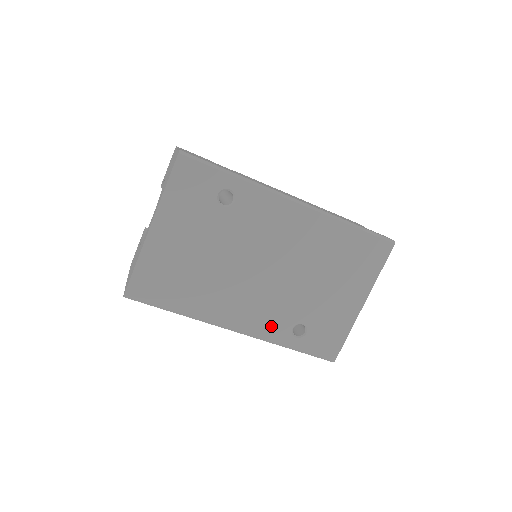
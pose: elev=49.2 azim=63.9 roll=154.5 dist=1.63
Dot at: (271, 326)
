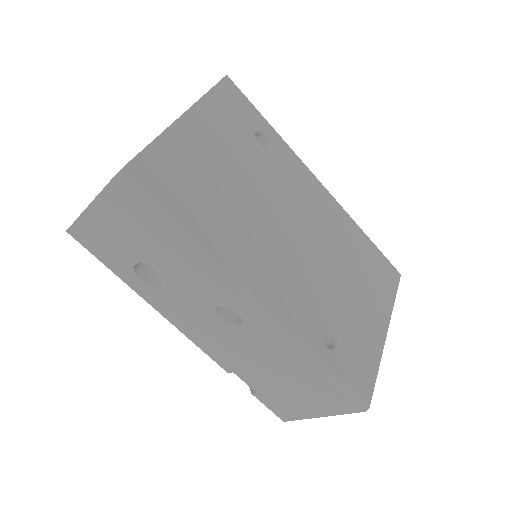
Dot at: (299, 315)
